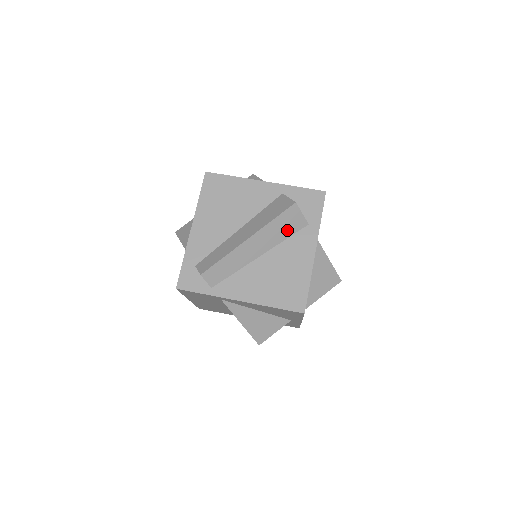
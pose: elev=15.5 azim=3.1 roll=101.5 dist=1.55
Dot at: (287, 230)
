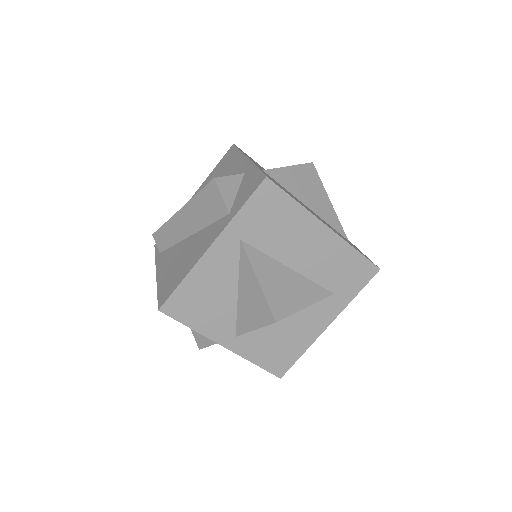
Dot at: (210, 213)
